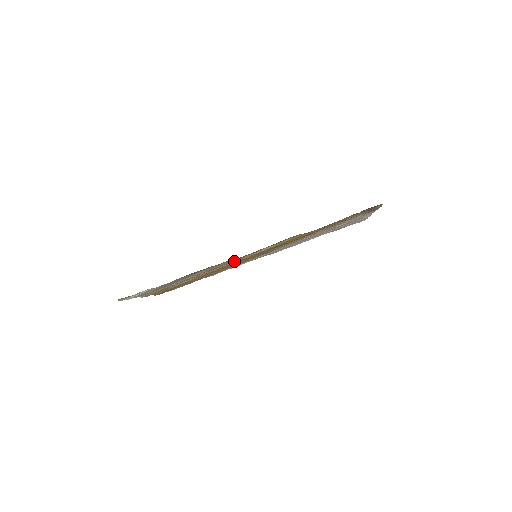
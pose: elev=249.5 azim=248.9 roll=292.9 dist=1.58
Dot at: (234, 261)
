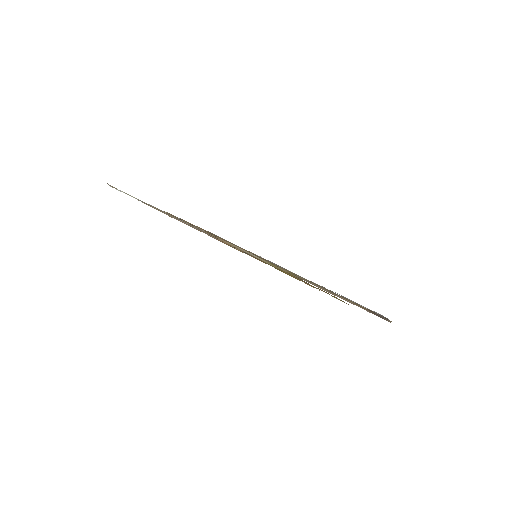
Dot at: (225, 243)
